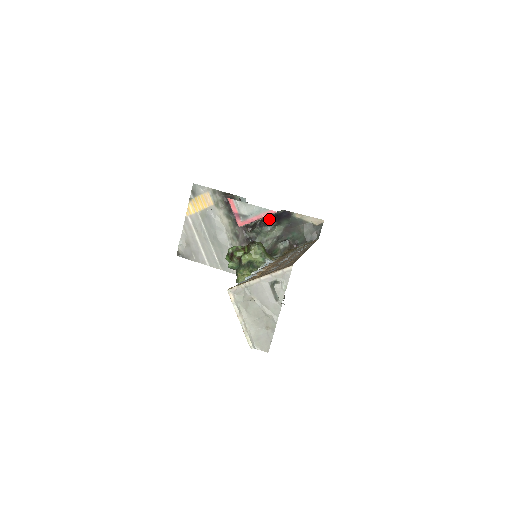
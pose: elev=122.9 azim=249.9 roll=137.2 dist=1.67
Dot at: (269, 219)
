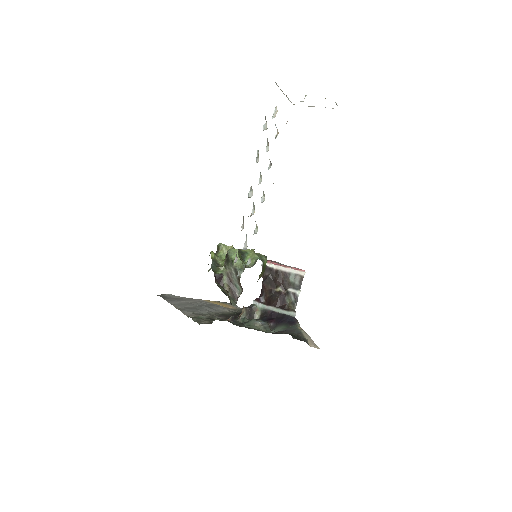
Dot at: (272, 316)
